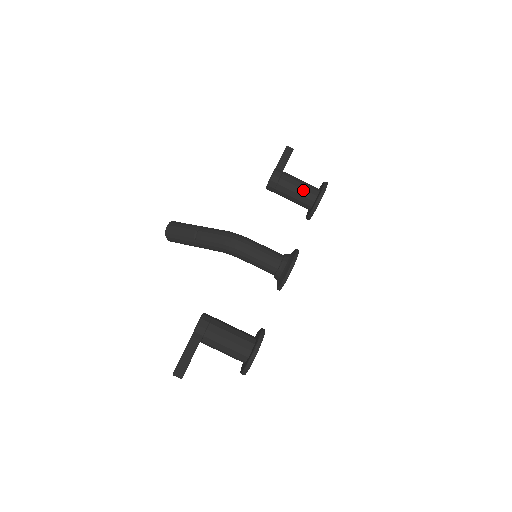
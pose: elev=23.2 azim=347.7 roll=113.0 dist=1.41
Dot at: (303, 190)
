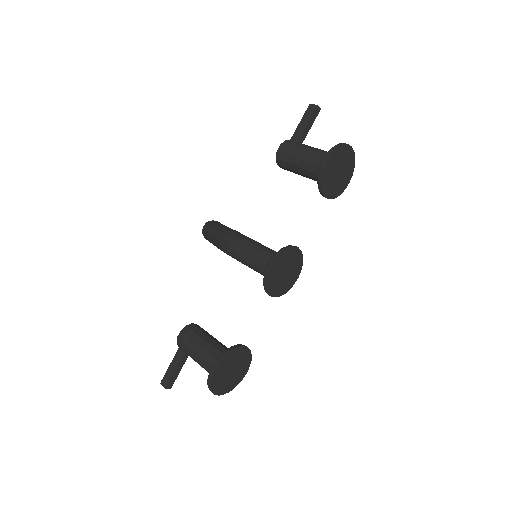
Dot at: (309, 163)
